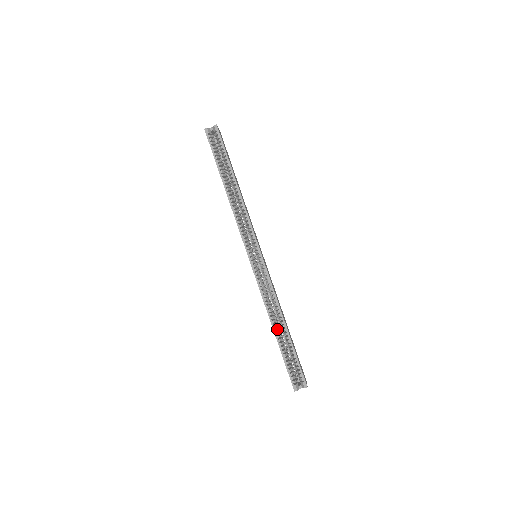
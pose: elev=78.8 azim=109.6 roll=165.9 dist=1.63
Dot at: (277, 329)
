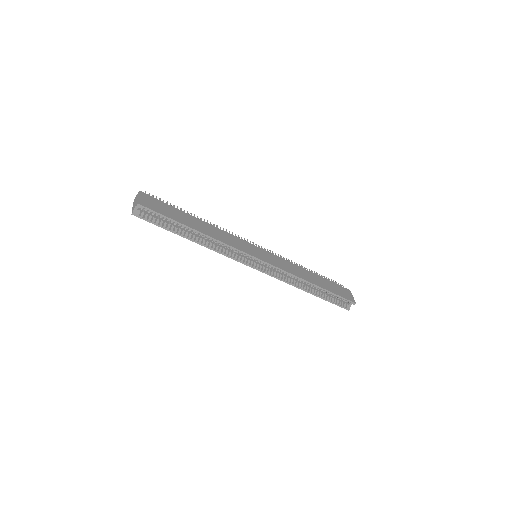
Dot at: (311, 290)
